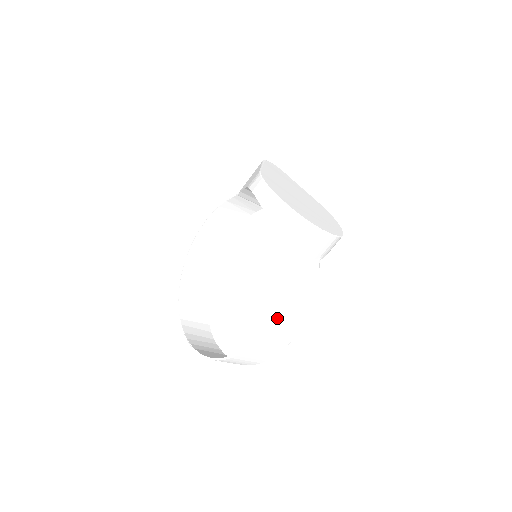
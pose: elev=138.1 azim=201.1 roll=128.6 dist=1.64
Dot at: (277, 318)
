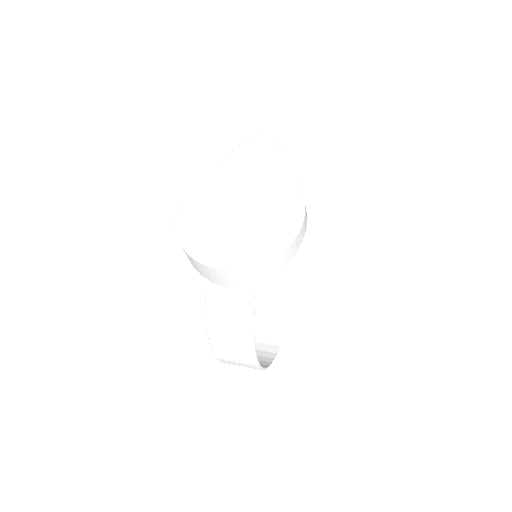
Dot at: (215, 347)
